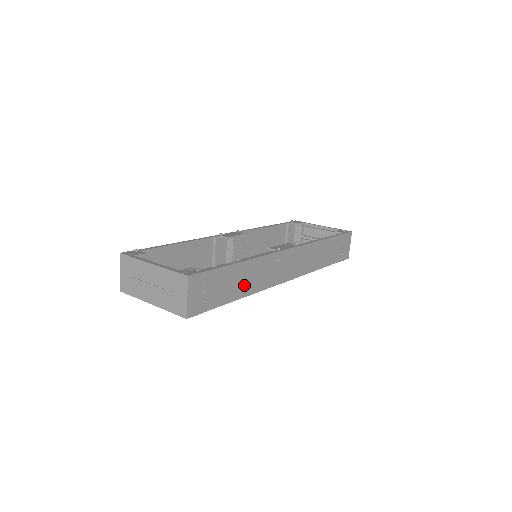
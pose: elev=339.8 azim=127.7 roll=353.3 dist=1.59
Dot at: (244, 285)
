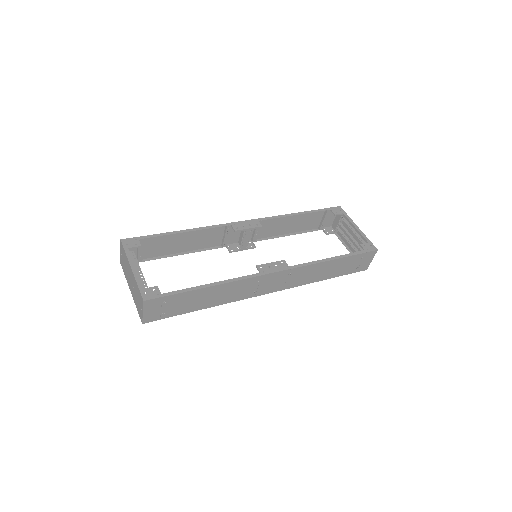
Dot at: (211, 300)
